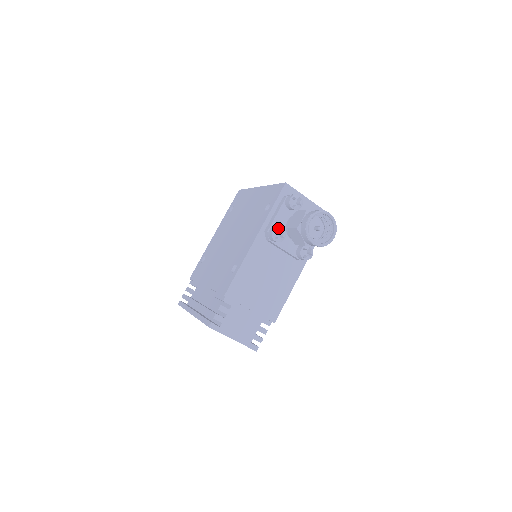
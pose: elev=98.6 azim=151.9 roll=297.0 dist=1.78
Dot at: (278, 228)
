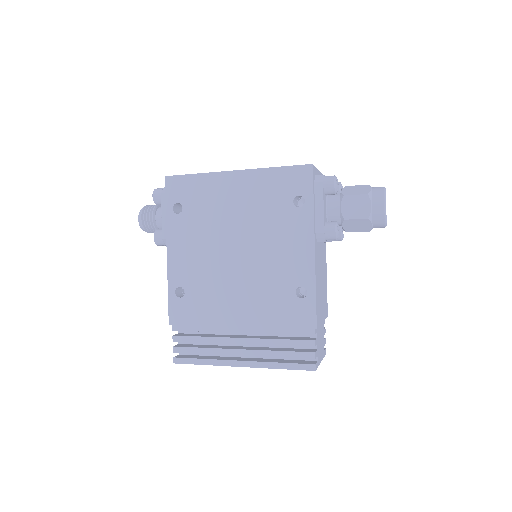
Dot at: (337, 224)
